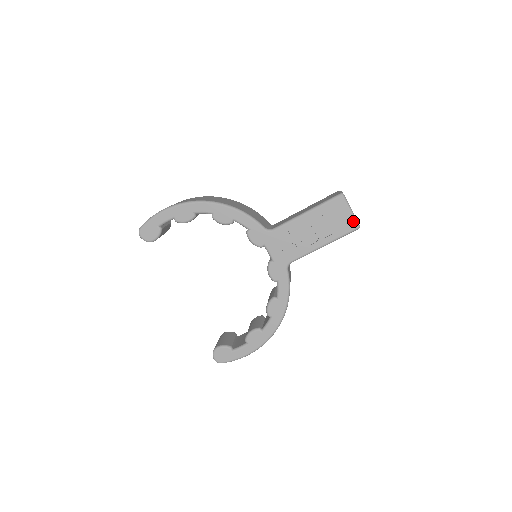
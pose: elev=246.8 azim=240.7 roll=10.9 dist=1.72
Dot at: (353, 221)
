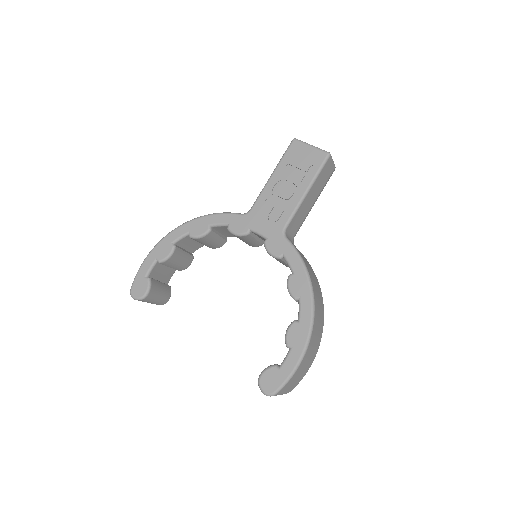
Dot at: (319, 152)
